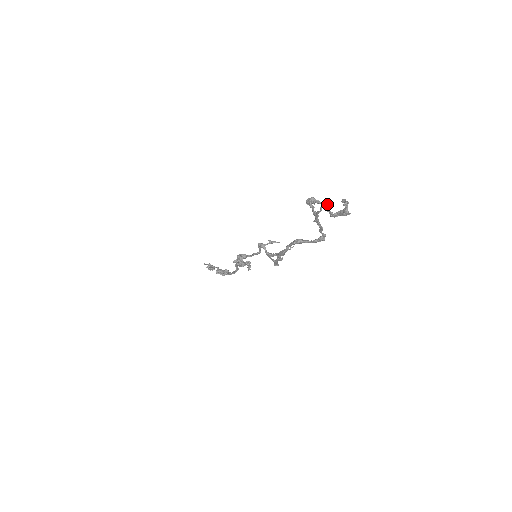
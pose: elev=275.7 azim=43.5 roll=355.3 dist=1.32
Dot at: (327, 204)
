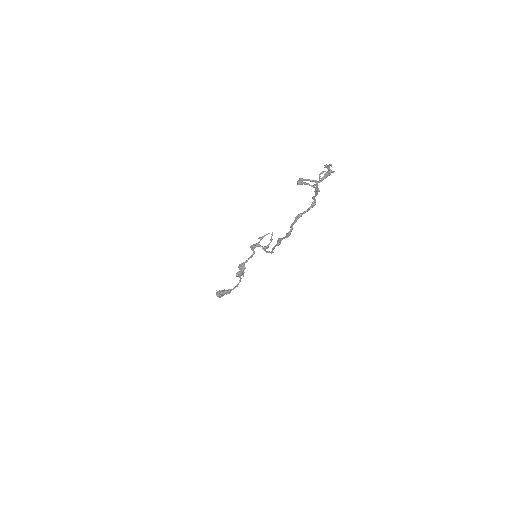
Dot at: occluded
